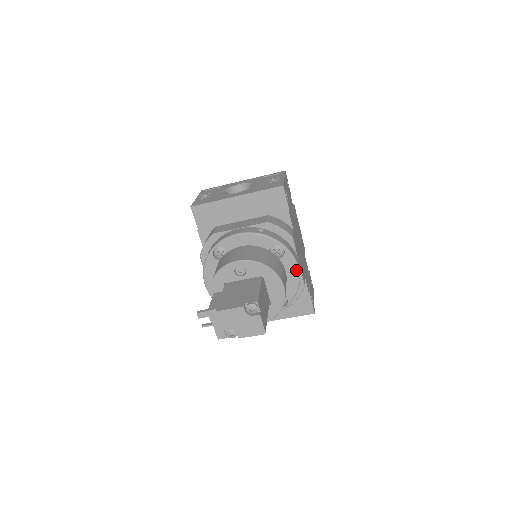
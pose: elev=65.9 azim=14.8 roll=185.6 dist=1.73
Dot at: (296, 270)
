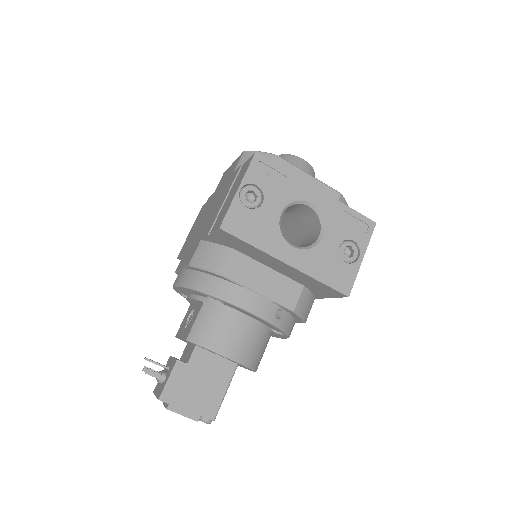
Dot at: (280, 337)
